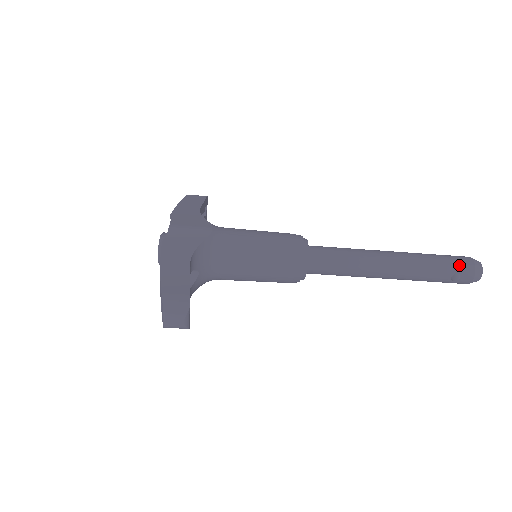
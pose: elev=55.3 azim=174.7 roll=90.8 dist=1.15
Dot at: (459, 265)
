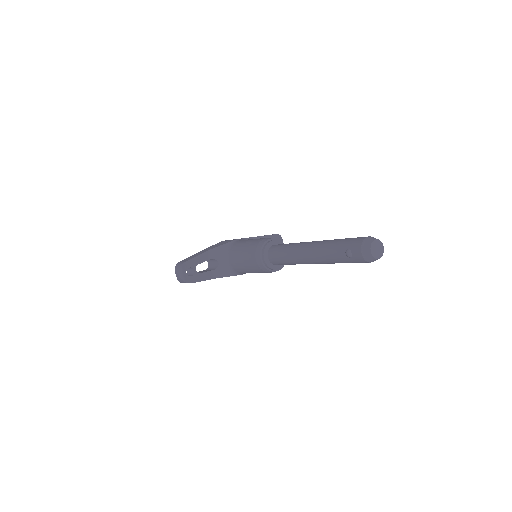
Dot at: (351, 242)
